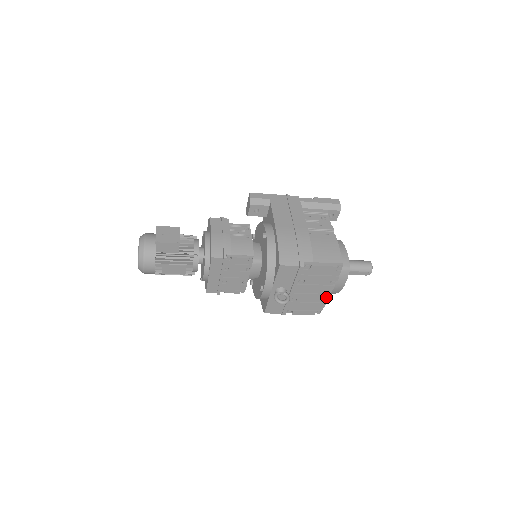
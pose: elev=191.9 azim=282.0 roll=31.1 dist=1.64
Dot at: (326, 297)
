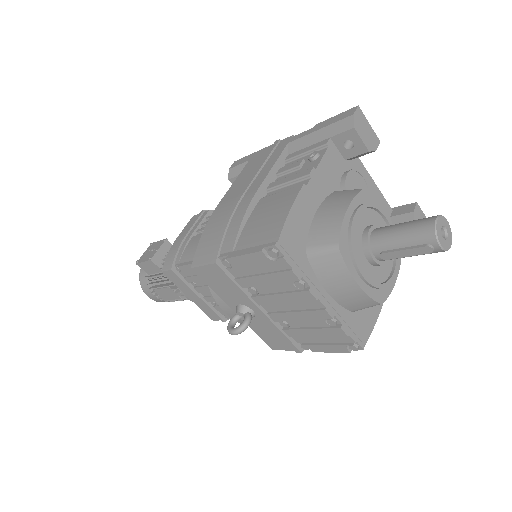
Dot at: (325, 315)
